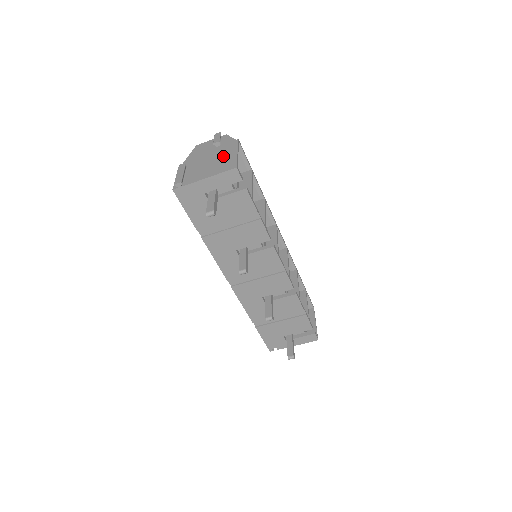
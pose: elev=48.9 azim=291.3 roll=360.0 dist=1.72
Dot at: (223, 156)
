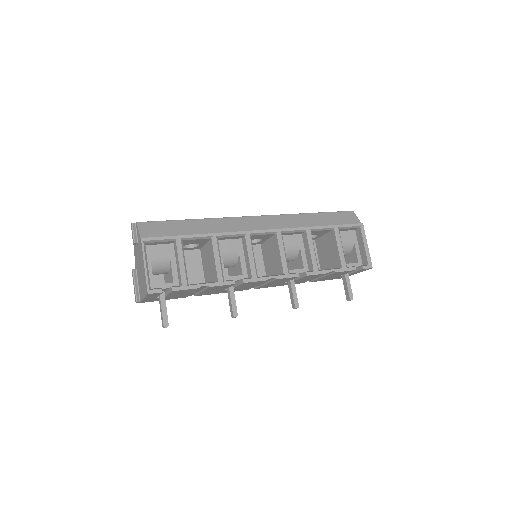
Dot at: (141, 267)
